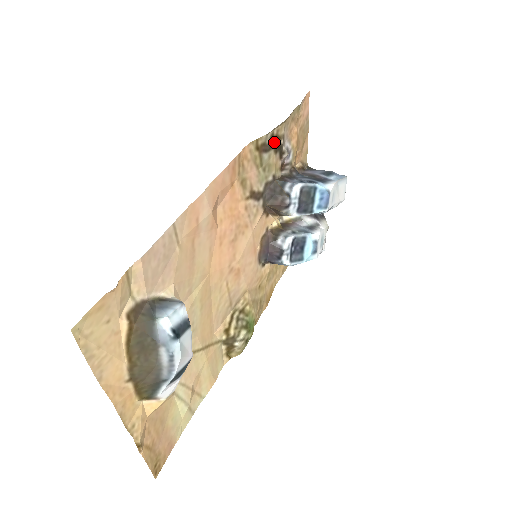
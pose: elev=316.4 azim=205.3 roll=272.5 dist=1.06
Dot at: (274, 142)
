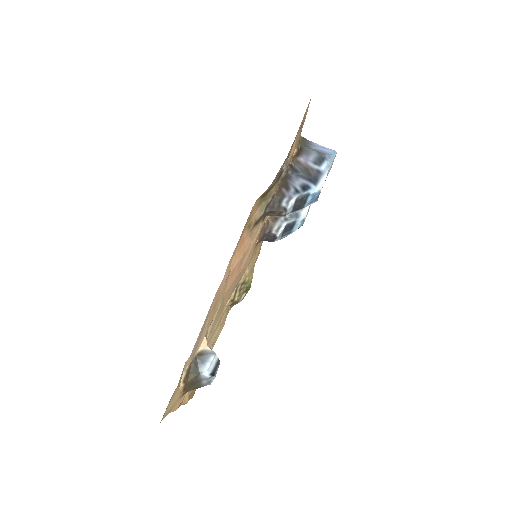
Dot at: (276, 179)
